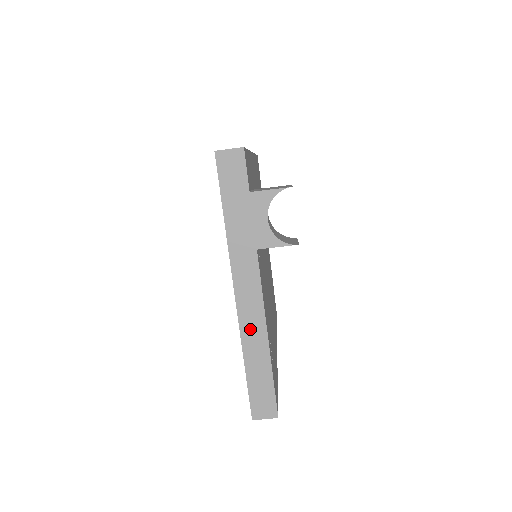
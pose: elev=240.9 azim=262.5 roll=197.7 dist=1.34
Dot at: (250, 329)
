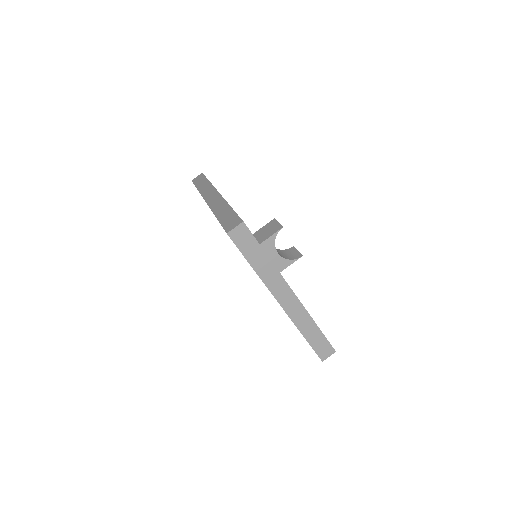
Dot at: (297, 317)
